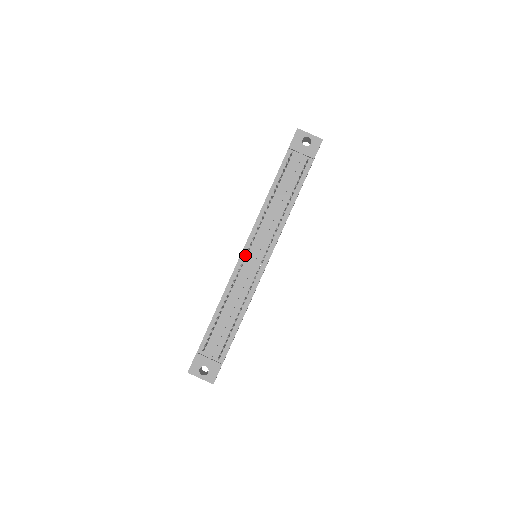
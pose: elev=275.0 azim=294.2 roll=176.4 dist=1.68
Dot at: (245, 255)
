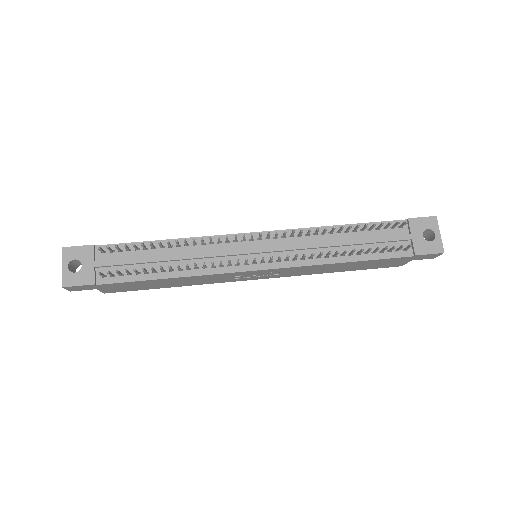
Dot at: (250, 238)
